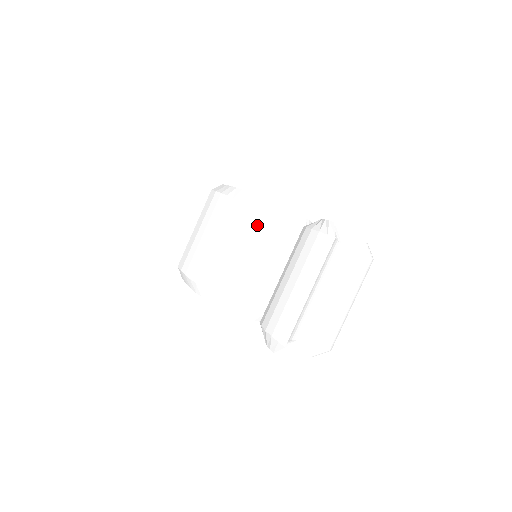
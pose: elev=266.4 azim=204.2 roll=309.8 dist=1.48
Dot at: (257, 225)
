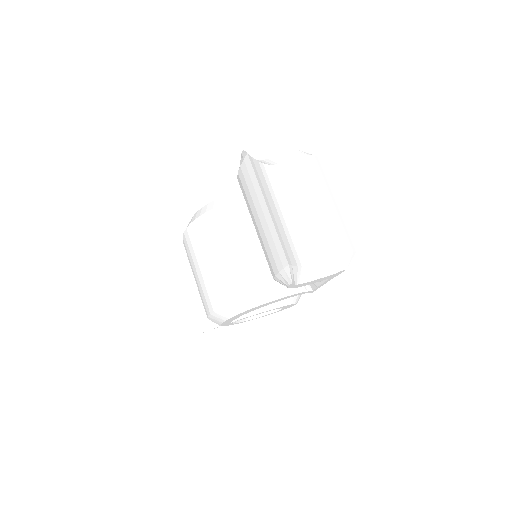
Dot at: (218, 222)
